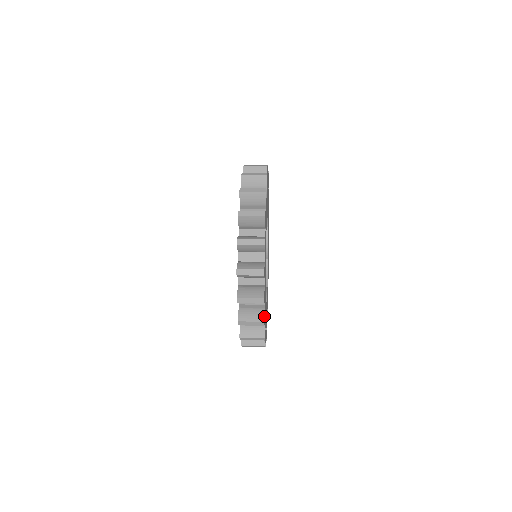
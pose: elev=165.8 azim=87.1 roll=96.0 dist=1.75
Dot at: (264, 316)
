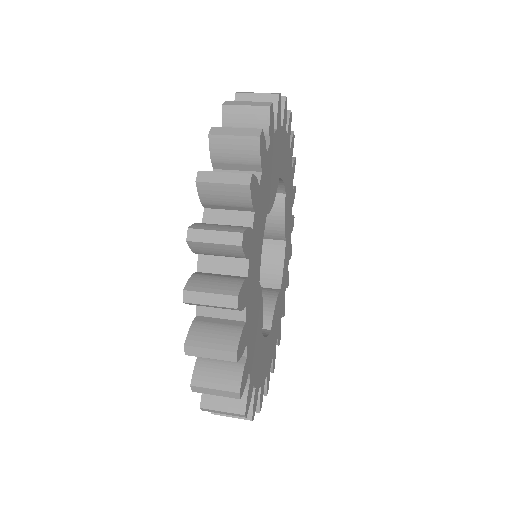
Dot at: (245, 404)
